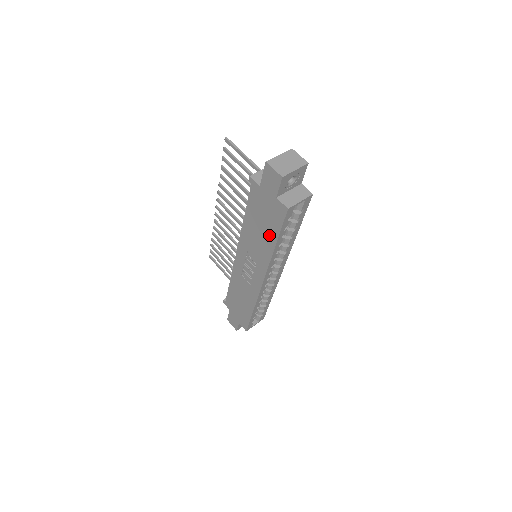
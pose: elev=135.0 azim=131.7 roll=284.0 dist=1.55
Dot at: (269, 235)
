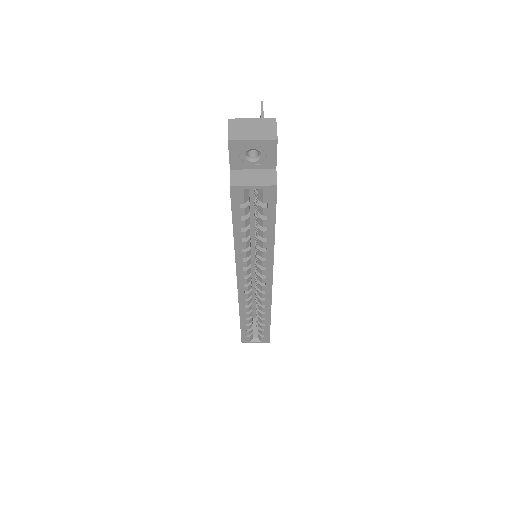
Dot at: occluded
